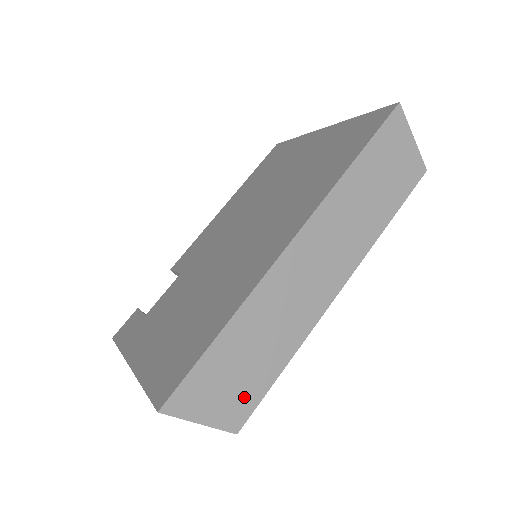
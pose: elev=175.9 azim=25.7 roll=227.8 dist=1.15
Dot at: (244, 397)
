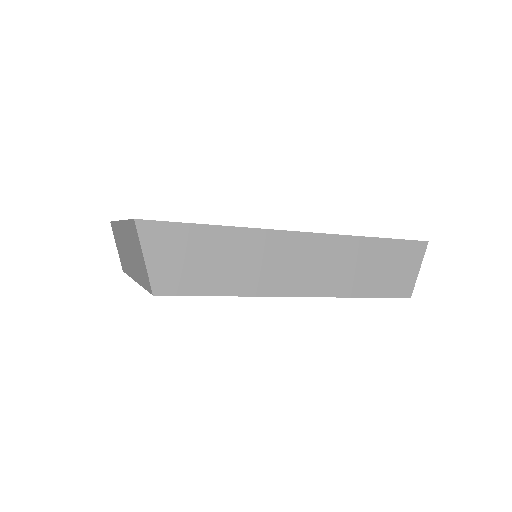
Dot at: (183, 279)
